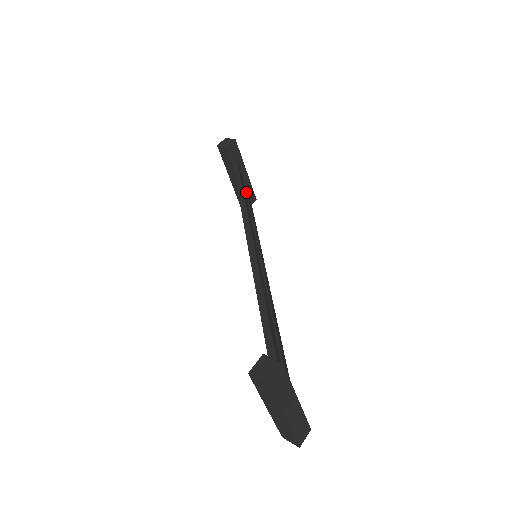
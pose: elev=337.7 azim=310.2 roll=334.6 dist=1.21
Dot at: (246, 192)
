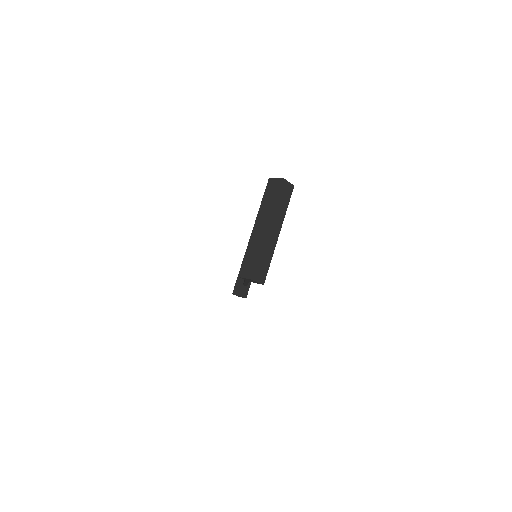
Dot at: occluded
